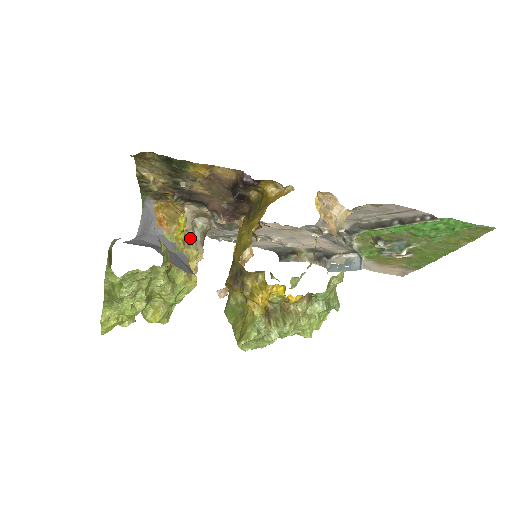
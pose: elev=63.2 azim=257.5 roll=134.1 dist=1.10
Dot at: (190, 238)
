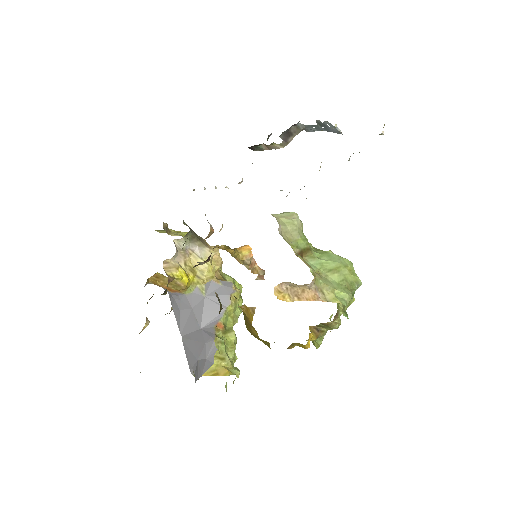
Dot at: (193, 261)
